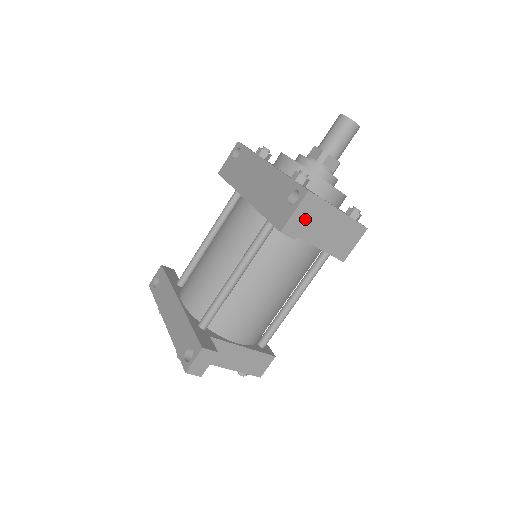
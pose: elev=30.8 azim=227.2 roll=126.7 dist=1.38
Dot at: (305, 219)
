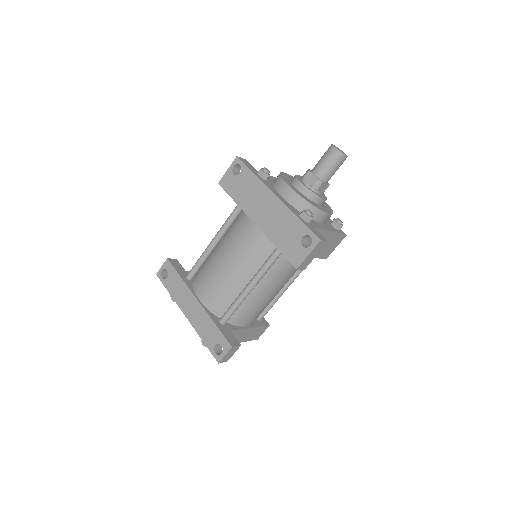
Dot at: (314, 256)
